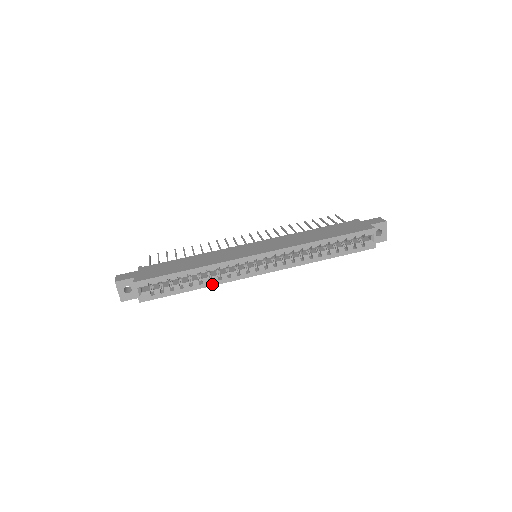
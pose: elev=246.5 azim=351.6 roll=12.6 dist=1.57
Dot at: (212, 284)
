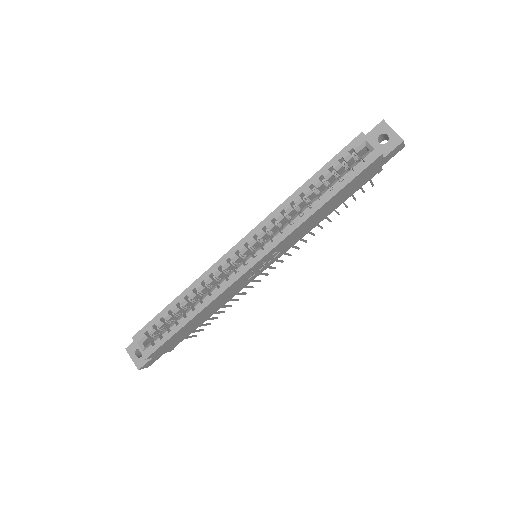
Dot at: (205, 304)
